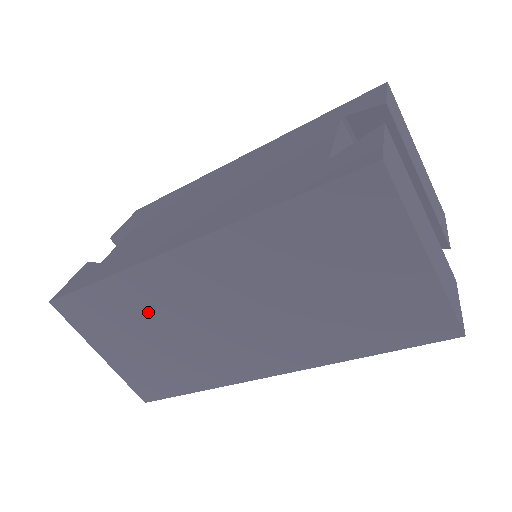
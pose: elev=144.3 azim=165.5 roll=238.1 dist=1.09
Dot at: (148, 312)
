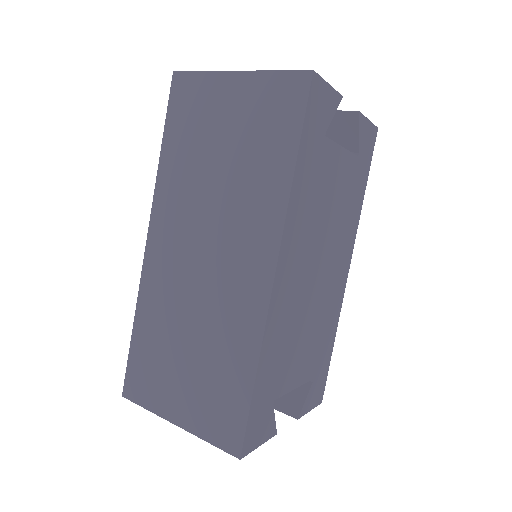
Dot at: (169, 321)
